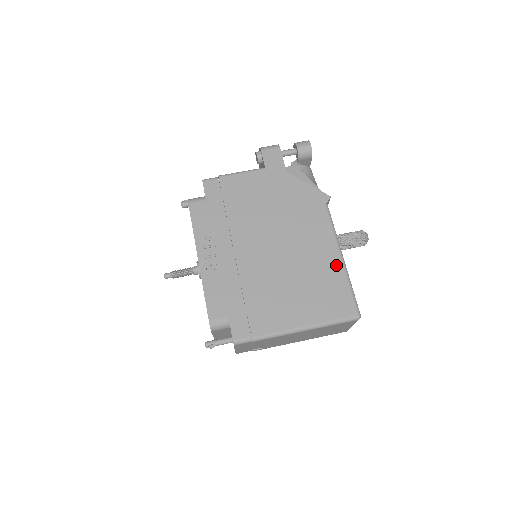
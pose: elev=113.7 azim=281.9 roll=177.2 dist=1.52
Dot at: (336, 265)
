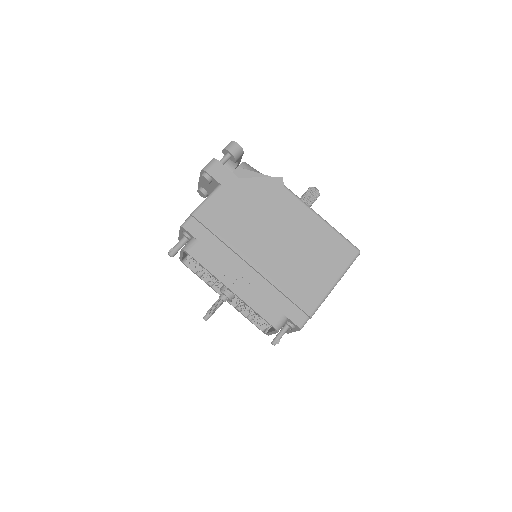
Dot at: (322, 226)
